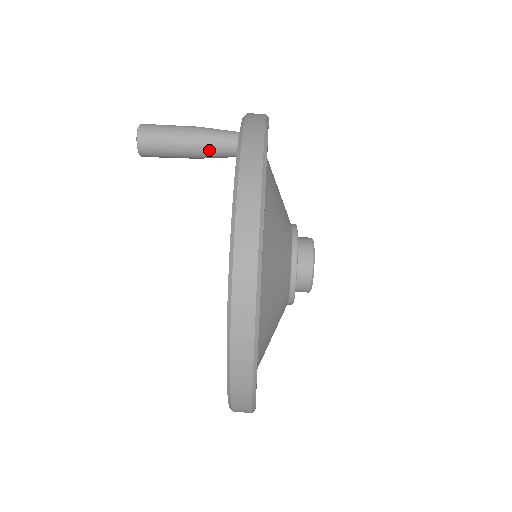
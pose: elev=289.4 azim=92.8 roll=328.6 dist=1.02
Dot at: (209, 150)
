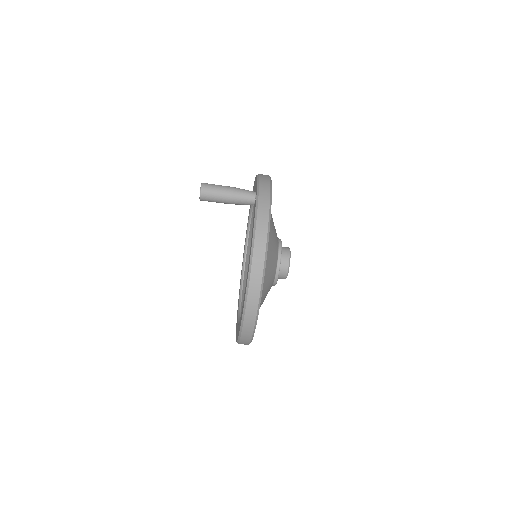
Dot at: (239, 201)
